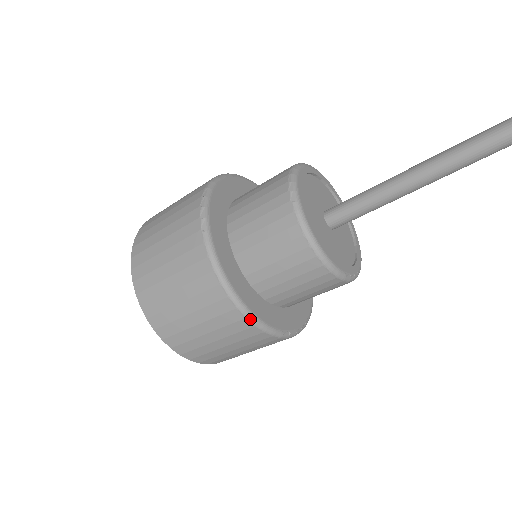
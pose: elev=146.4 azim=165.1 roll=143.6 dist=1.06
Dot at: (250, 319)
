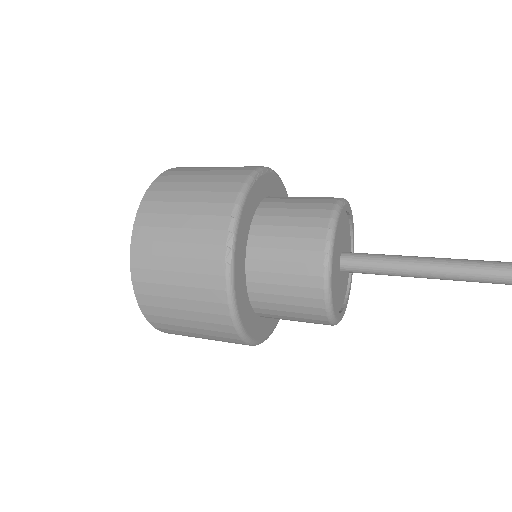
Dot at: (245, 341)
